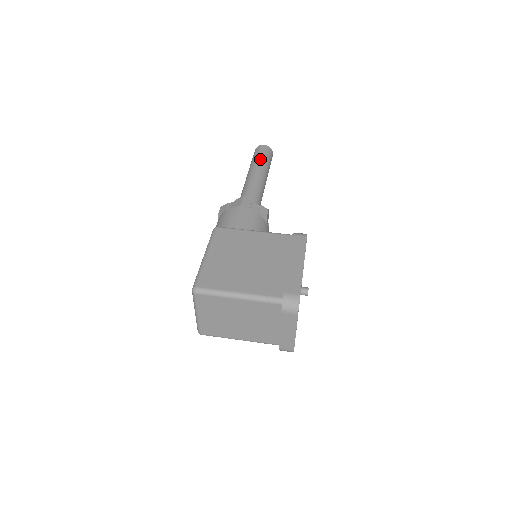
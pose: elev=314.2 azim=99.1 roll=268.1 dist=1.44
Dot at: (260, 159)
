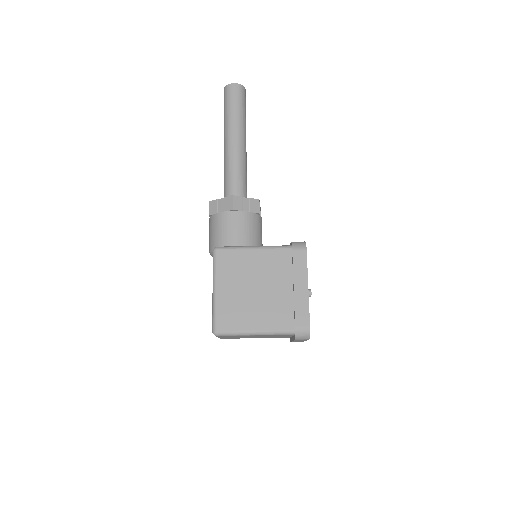
Dot at: (235, 112)
